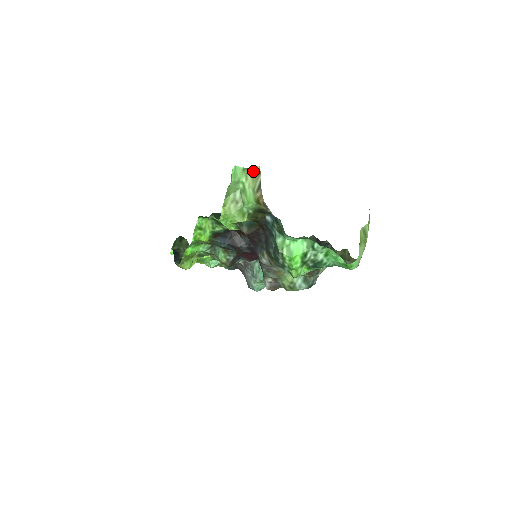
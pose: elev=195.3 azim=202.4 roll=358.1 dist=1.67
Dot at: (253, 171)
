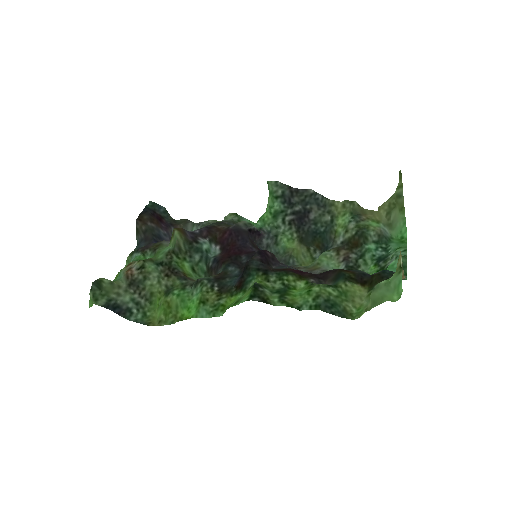
Dot at: (398, 261)
